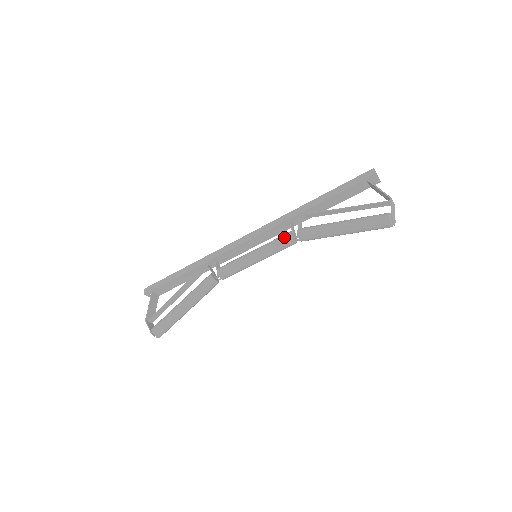
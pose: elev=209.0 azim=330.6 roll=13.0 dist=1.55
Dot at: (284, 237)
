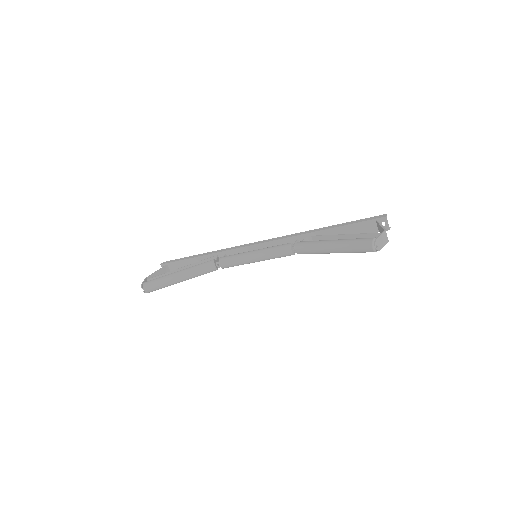
Dot at: (284, 244)
